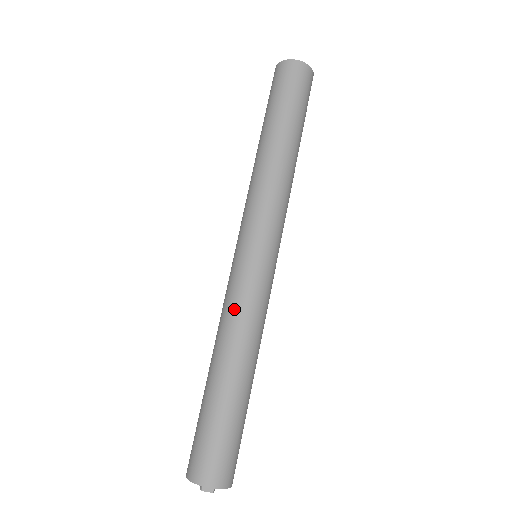
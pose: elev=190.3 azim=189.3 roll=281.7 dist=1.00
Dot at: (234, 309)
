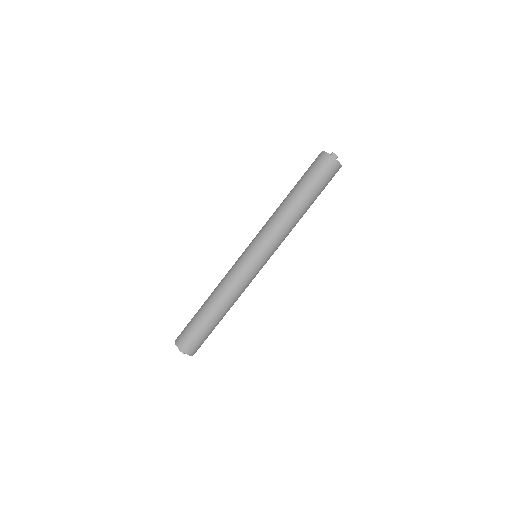
Dot at: (230, 280)
